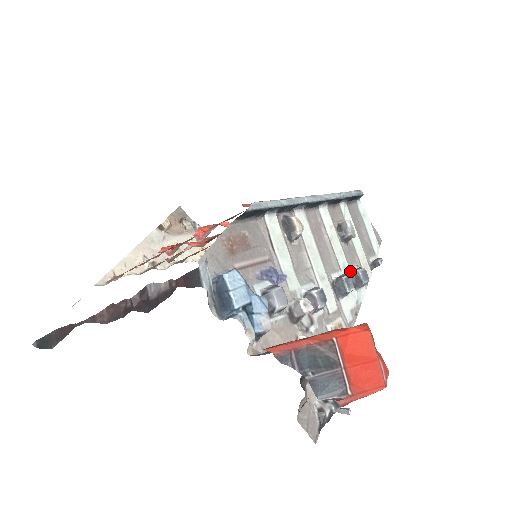
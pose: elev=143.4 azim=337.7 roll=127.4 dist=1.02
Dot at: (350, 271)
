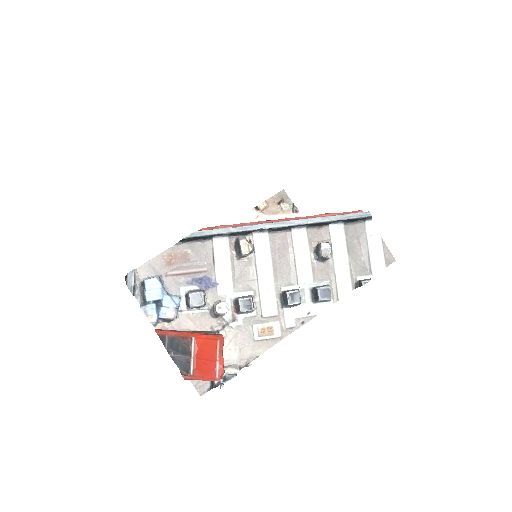
Dot at: (313, 287)
